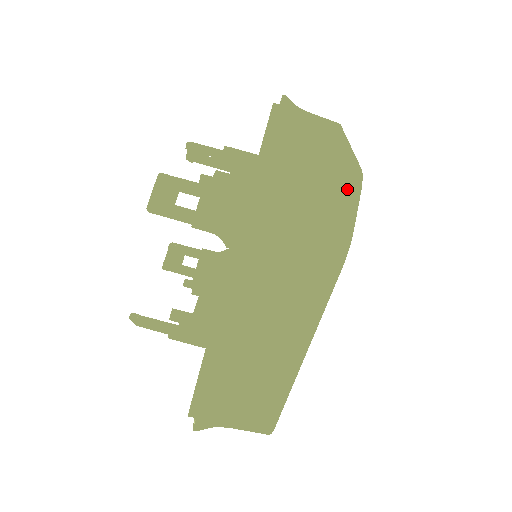
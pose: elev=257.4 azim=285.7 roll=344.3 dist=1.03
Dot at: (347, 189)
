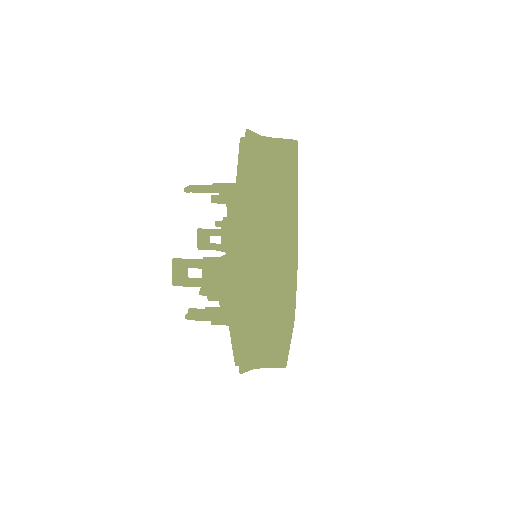
Dot at: occluded
